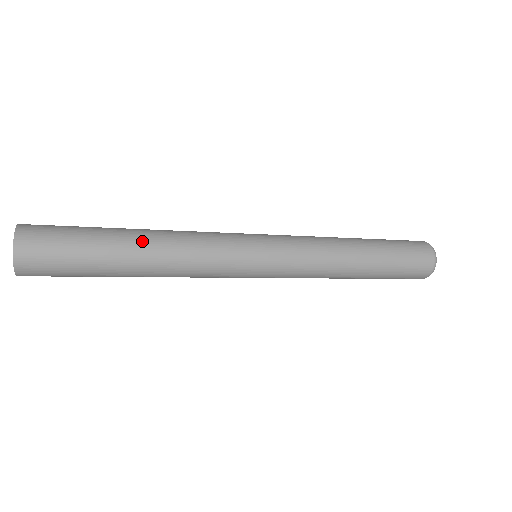
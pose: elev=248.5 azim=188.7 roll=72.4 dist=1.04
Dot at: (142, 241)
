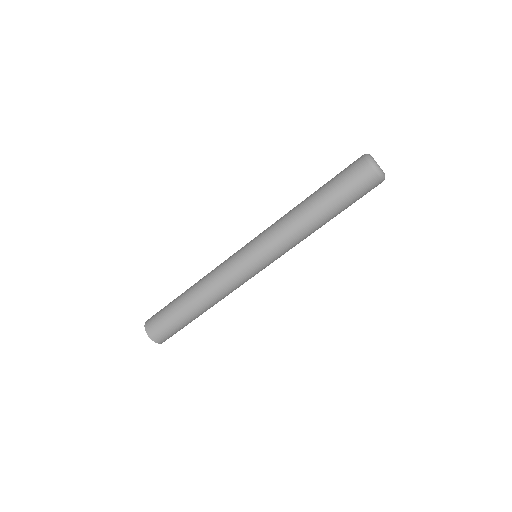
Dot at: (190, 295)
